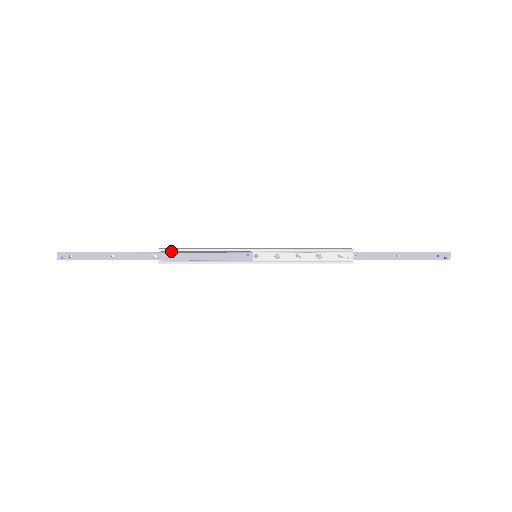
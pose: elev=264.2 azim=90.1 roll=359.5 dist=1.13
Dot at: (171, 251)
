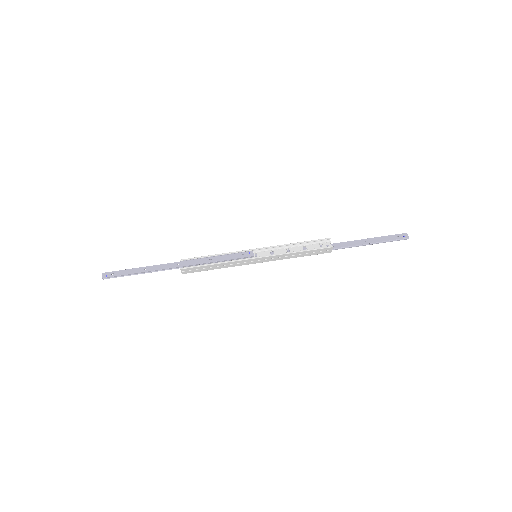
Dot at: (190, 259)
